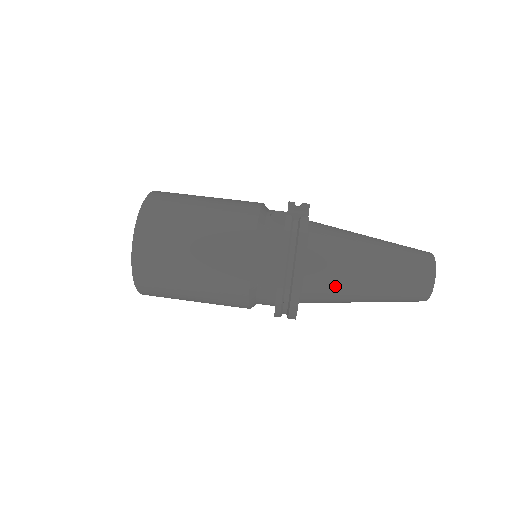
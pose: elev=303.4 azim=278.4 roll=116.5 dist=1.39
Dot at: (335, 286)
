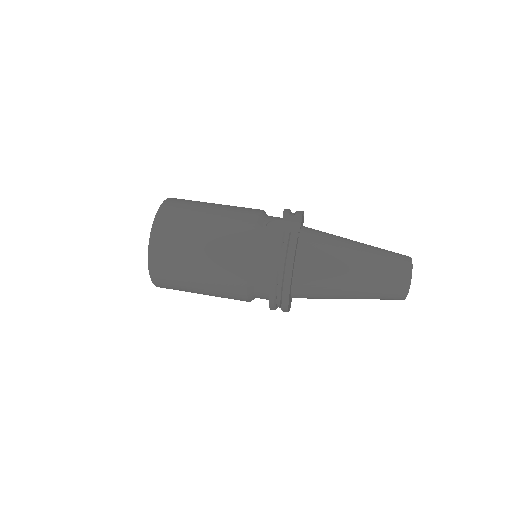
Dot at: (321, 289)
